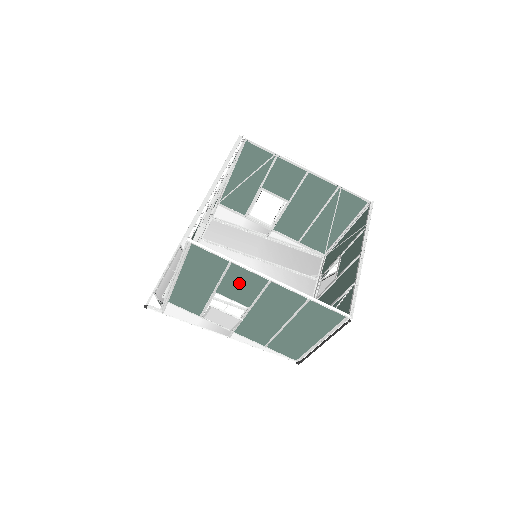
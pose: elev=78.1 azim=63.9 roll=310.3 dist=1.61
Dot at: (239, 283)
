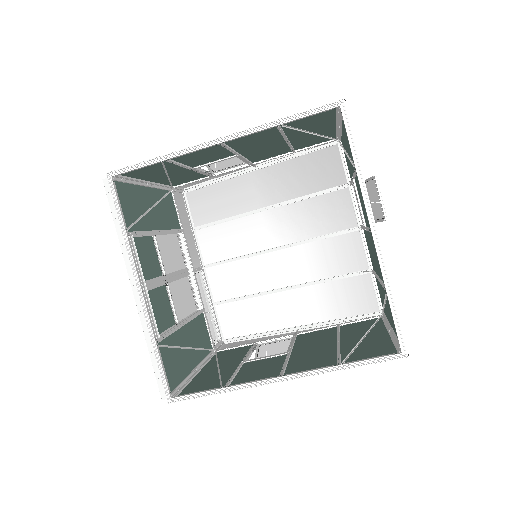
Dot at: (255, 373)
